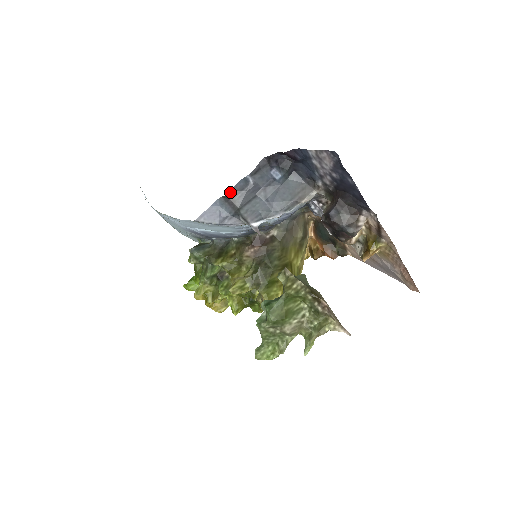
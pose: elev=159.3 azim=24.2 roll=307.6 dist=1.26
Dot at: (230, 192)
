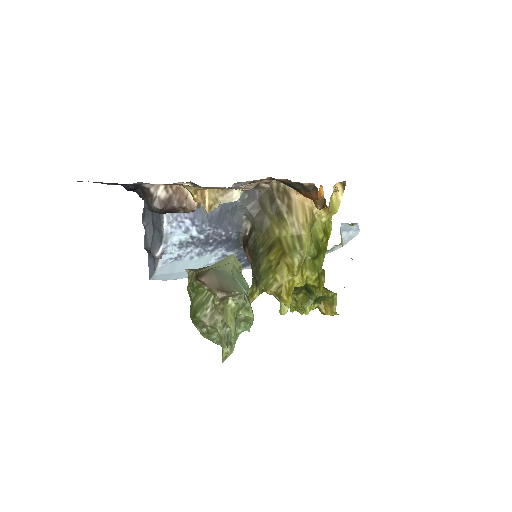
Dot at: (144, 244)
